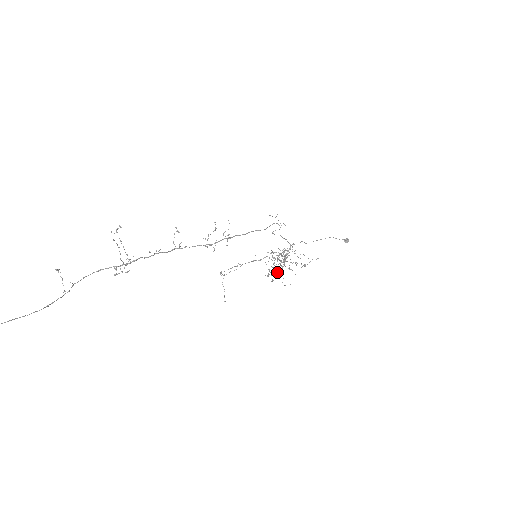
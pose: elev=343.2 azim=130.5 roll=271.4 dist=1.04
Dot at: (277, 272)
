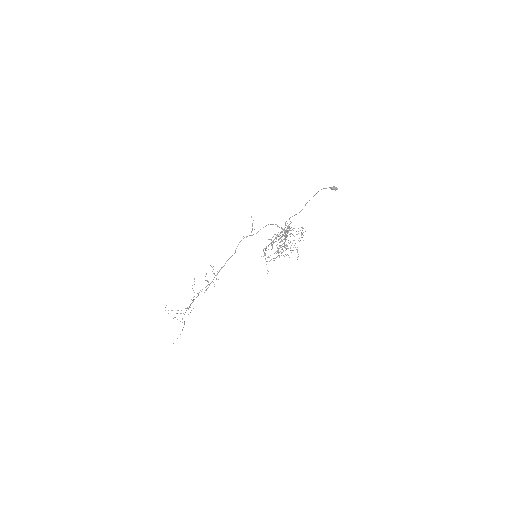
Dot at: occluded
